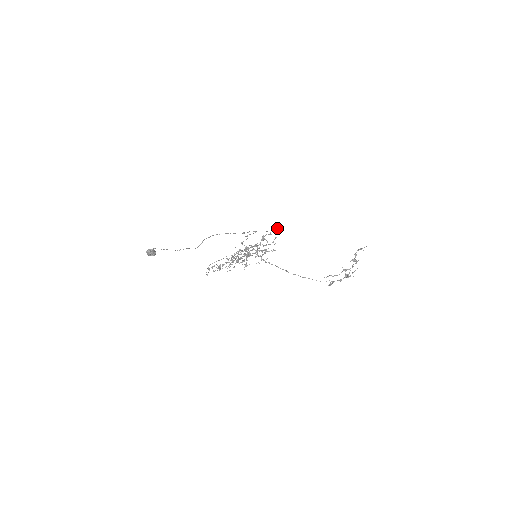
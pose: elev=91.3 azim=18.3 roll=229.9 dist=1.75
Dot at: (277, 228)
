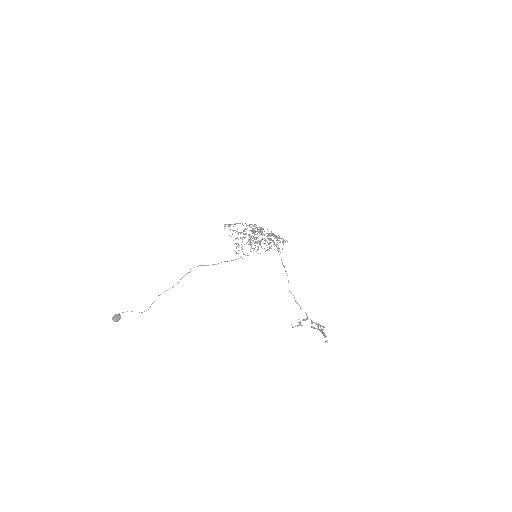
Dot at: occluded
